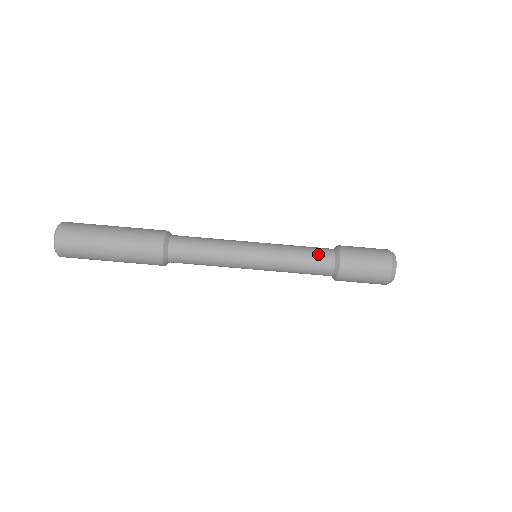
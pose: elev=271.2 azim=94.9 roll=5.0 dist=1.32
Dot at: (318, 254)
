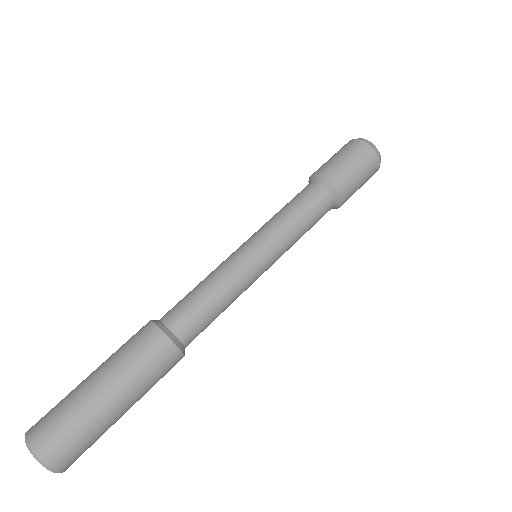
Dot at: (296, 196)
